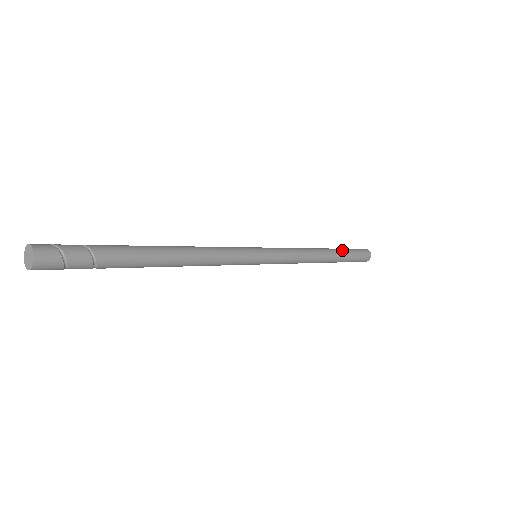
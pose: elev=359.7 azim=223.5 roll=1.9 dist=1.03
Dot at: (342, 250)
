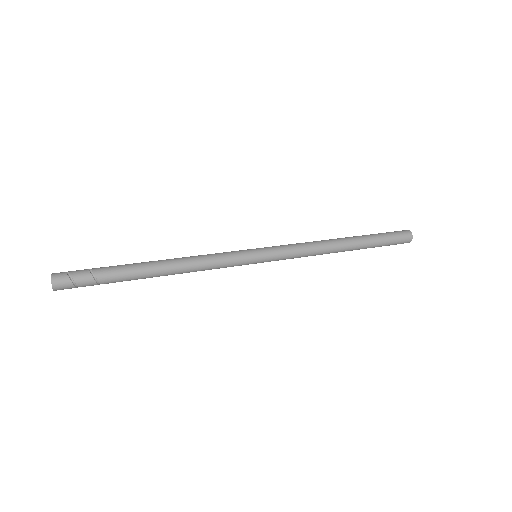
Dot at: (368, 237)
